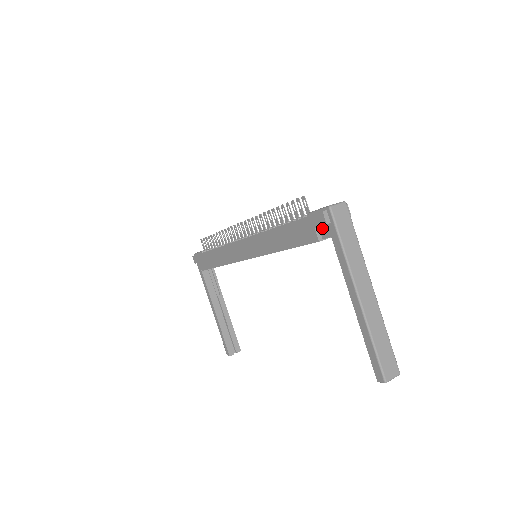
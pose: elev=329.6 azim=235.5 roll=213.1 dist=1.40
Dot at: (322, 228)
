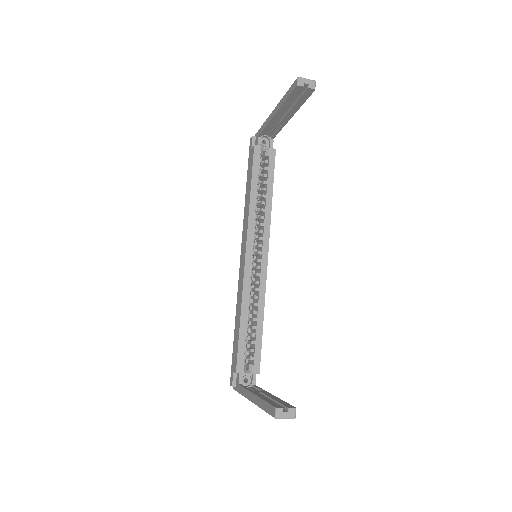
Dot at: occluded
